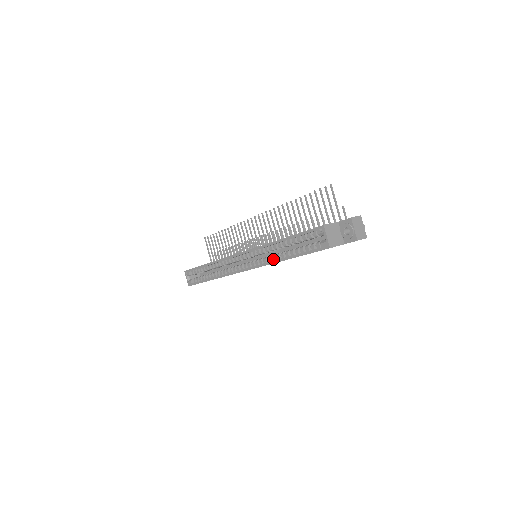
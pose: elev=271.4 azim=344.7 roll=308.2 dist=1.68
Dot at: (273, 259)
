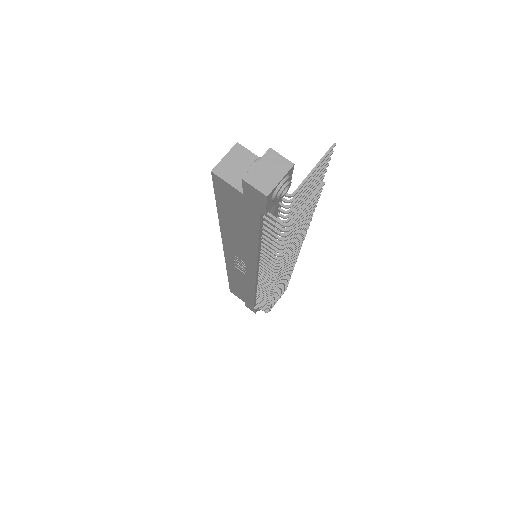
Dot at: occluded
